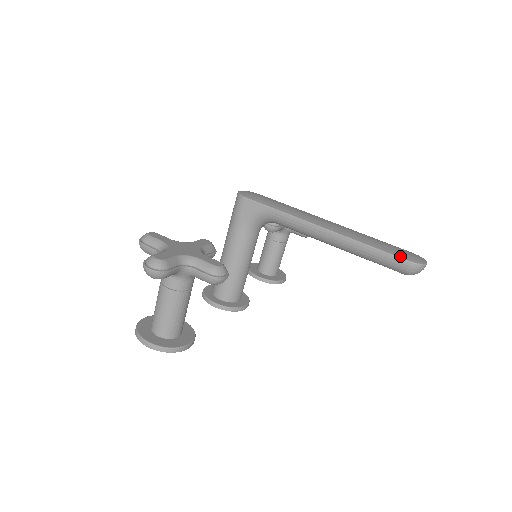
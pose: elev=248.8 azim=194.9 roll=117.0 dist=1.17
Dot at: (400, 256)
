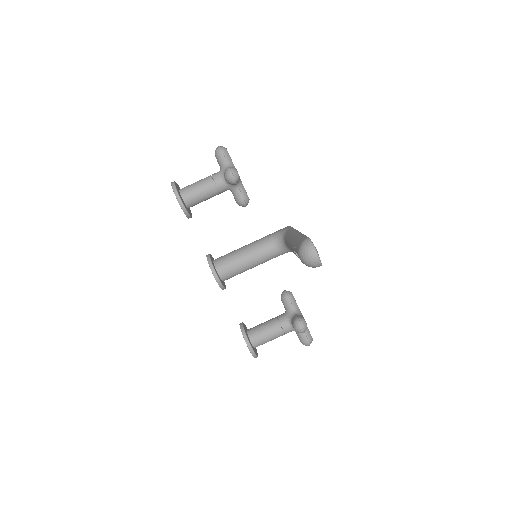
Dot at: occluded
